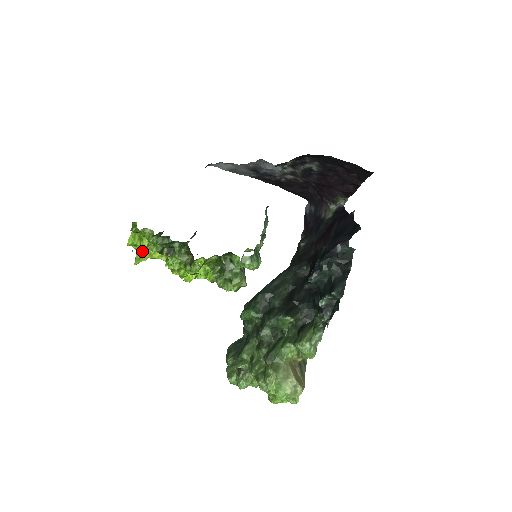
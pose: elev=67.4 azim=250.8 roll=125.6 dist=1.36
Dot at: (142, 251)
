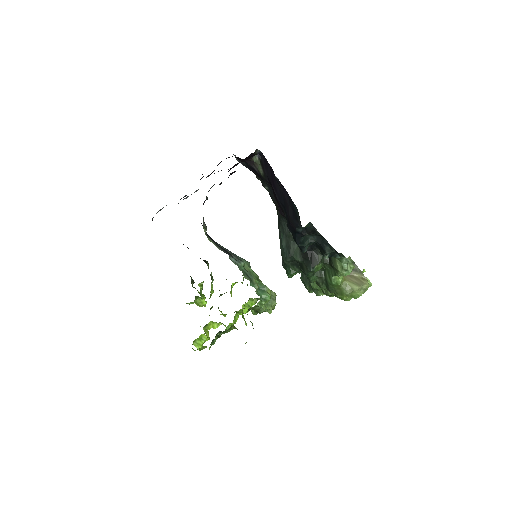
Dot at: occluded
